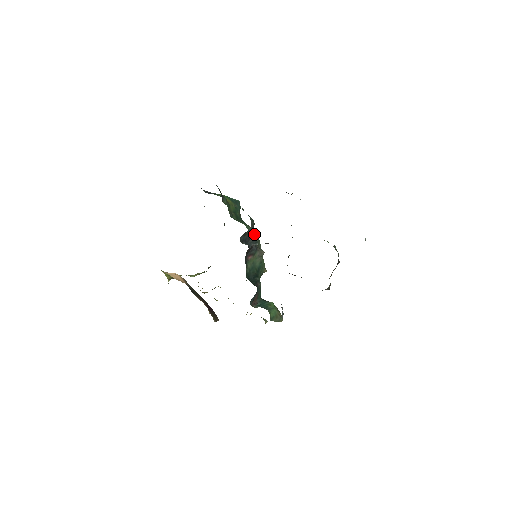
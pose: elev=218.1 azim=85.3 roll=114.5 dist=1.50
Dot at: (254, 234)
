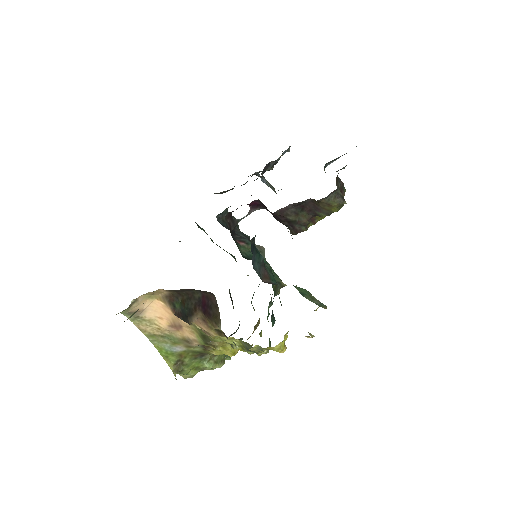
Dot at: occluded
